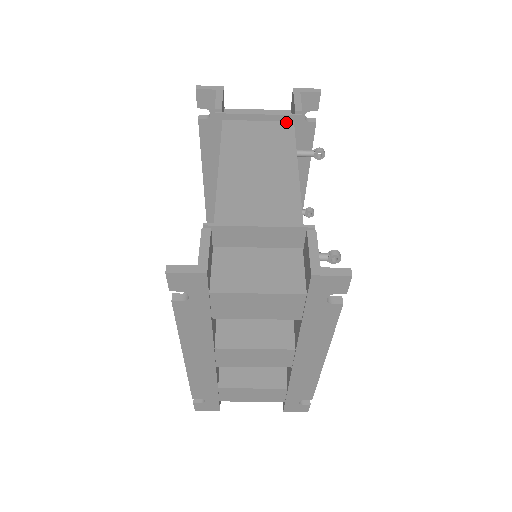
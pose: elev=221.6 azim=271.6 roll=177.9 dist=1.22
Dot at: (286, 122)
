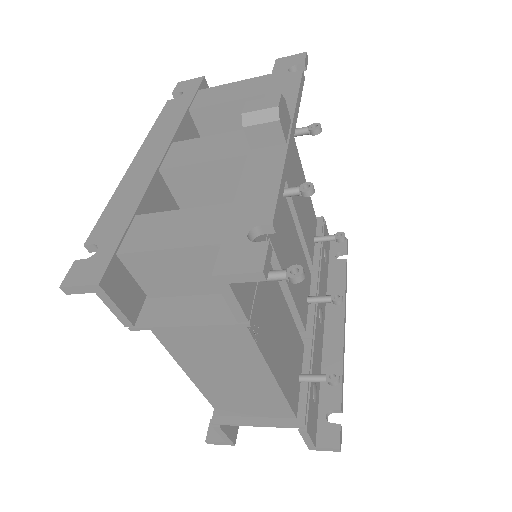
Dot at: (231, 319)
